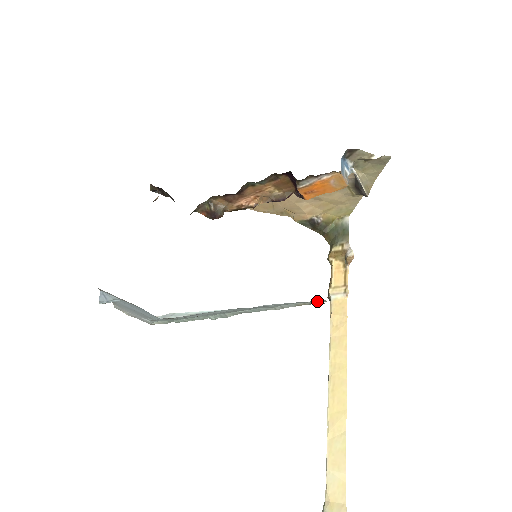
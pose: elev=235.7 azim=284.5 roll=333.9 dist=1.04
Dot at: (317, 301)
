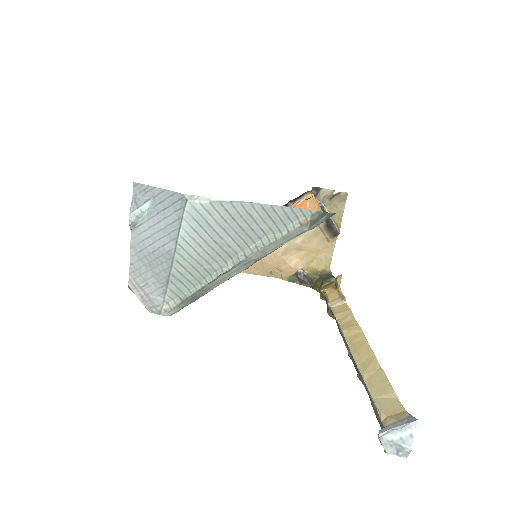
Dot at: (316, 211)
